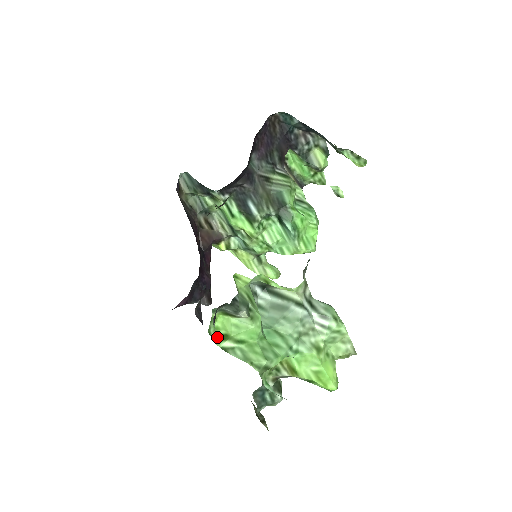
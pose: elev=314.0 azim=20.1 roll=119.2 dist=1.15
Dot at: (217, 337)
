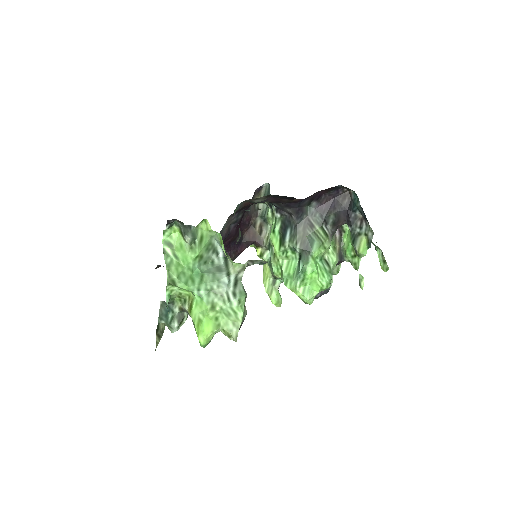
Dot at: (167, 241)
